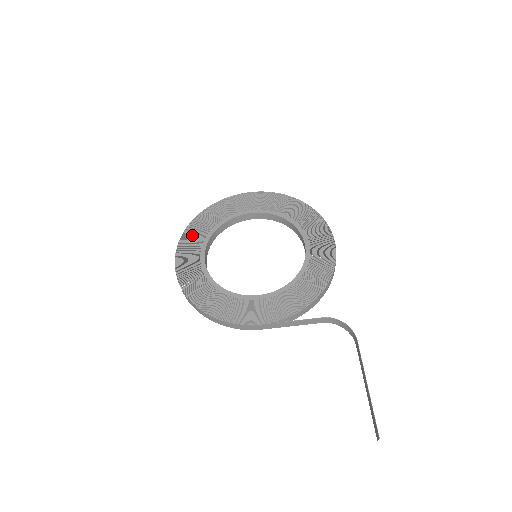
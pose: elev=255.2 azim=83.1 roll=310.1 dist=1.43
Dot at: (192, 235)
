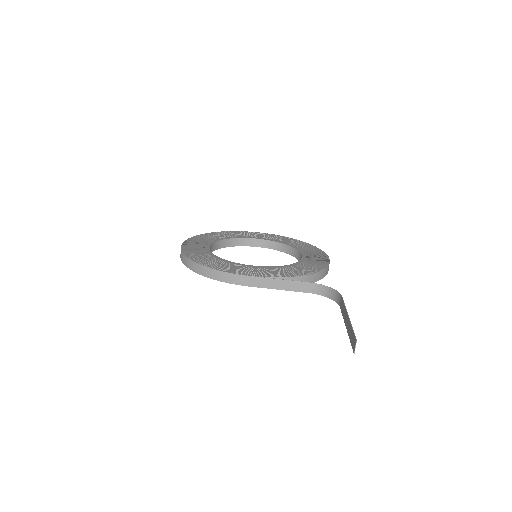
Dot at: (203, 237)
